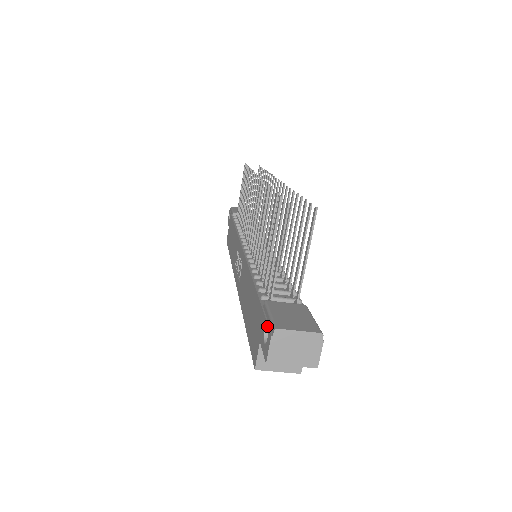
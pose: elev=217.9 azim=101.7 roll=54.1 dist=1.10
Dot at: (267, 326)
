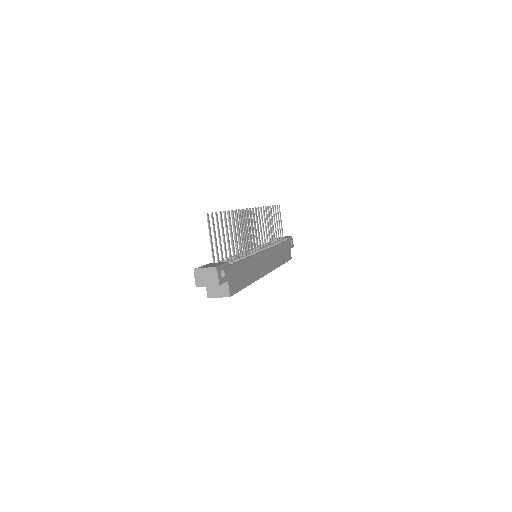
Dot at: occluded
